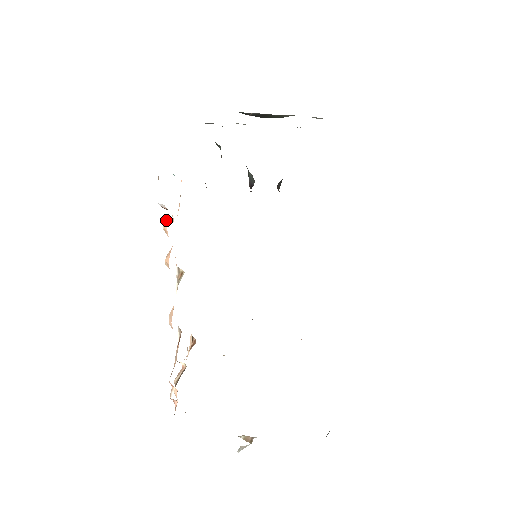
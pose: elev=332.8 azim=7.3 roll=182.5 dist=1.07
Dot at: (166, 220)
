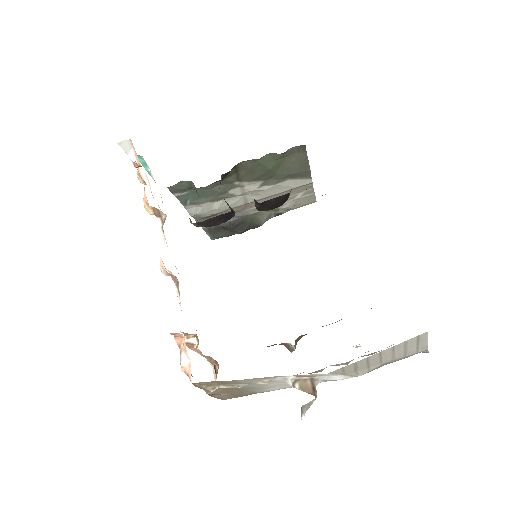
Dot at: (138, 168)
